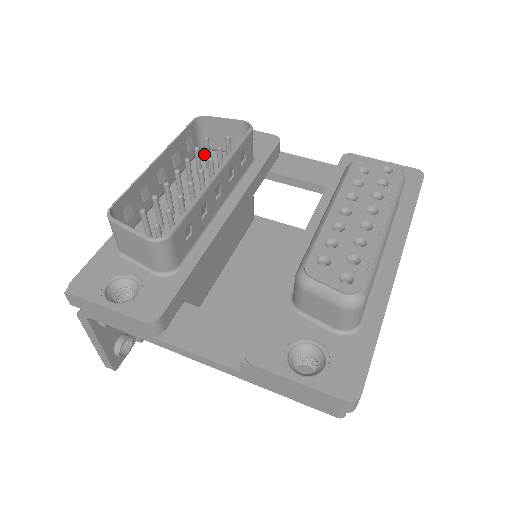
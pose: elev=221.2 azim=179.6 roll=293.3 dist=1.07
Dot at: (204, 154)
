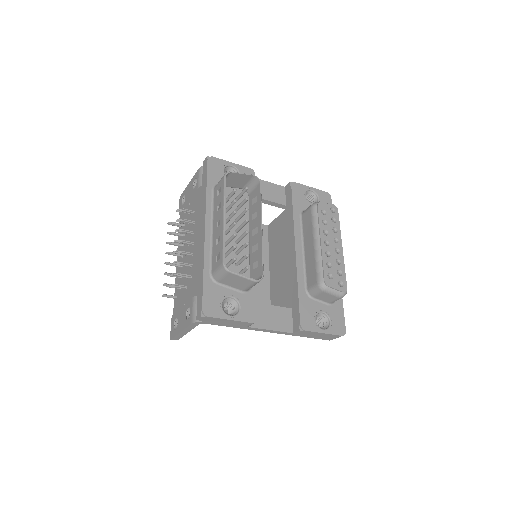
Dot at: occluded
